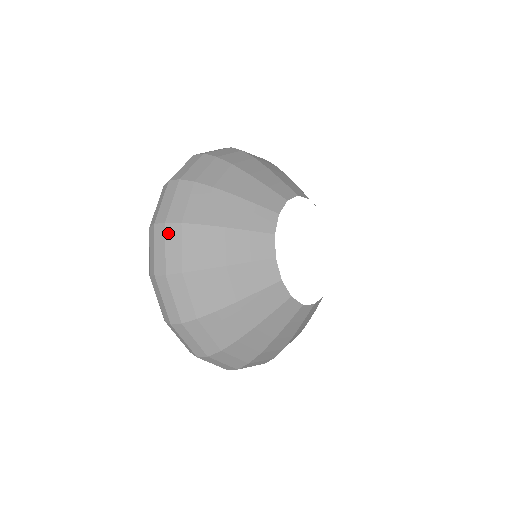
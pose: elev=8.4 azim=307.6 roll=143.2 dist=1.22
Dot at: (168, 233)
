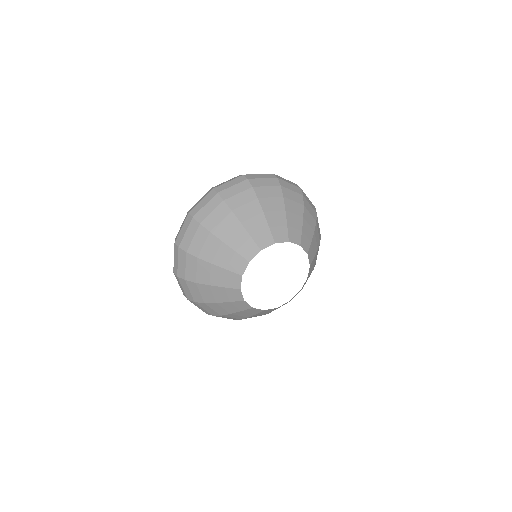
Dot at: occluded
